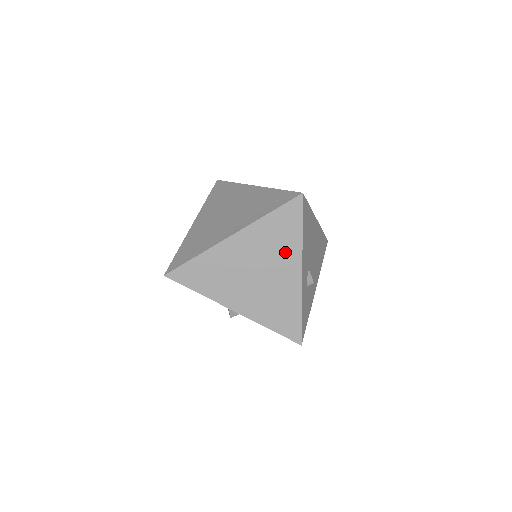
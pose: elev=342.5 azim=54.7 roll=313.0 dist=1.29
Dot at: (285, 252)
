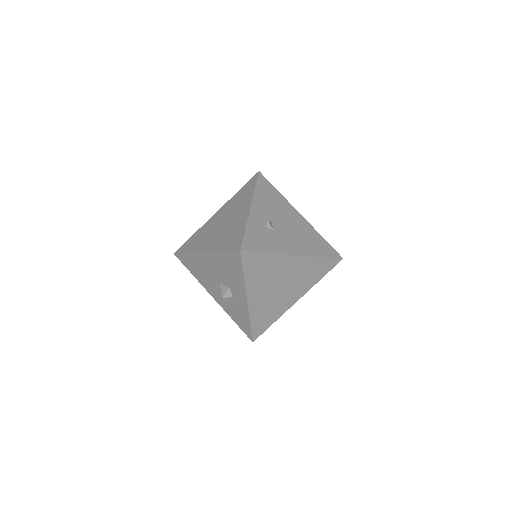
Dot at: (243, 202)
